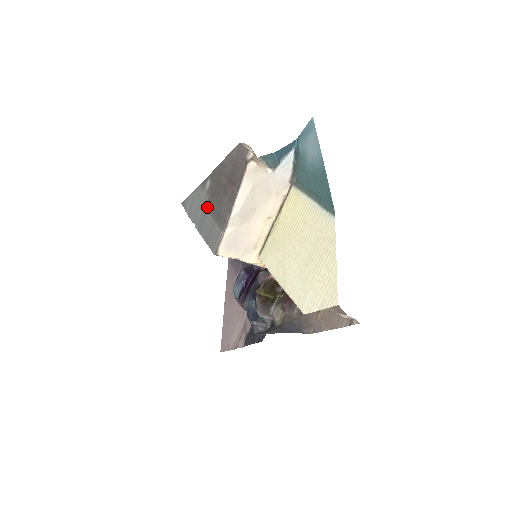
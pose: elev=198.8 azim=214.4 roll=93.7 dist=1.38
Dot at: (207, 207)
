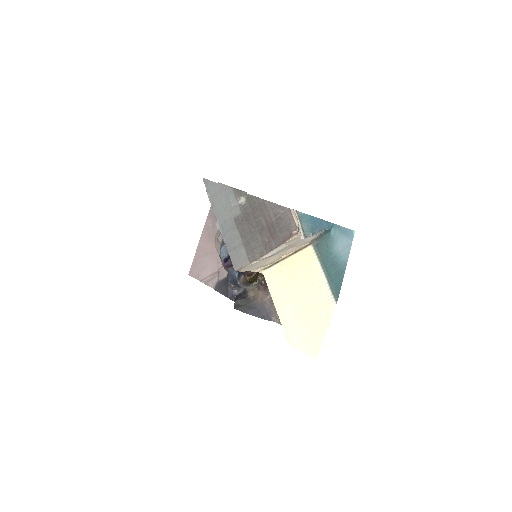
Dot at: (237, 222)
